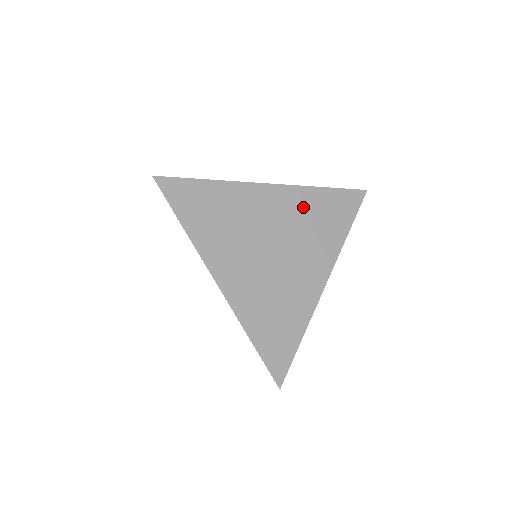
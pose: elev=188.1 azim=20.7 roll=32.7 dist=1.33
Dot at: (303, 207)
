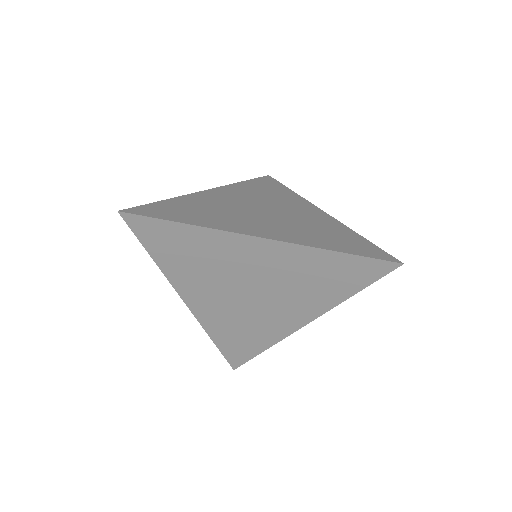
Dot at: (247, 191)
